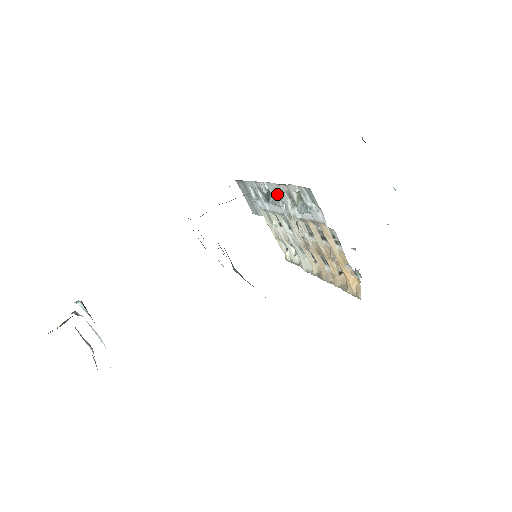
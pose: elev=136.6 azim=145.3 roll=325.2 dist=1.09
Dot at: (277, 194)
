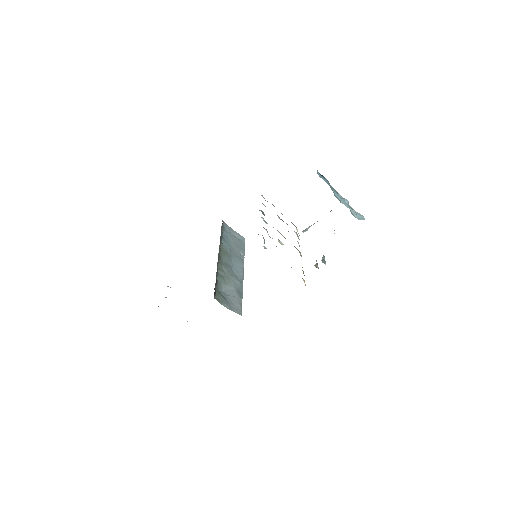
Dot at: (263, 218)
